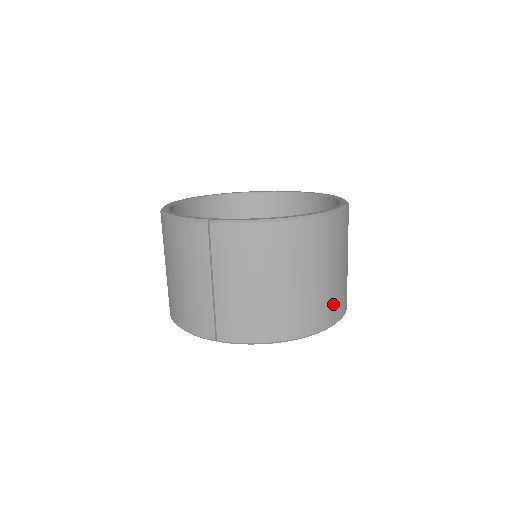
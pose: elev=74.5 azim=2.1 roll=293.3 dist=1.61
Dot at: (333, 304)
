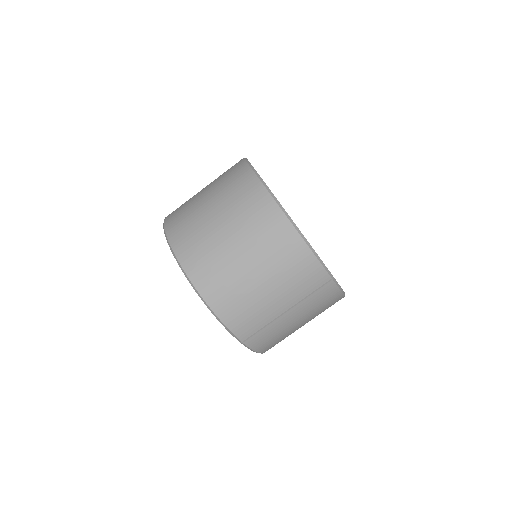
Dot at: occluded
